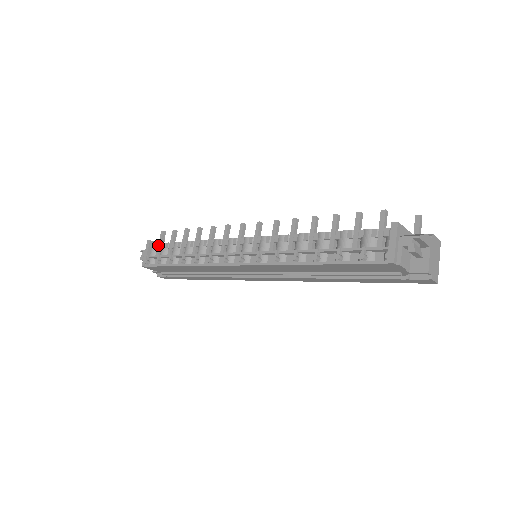
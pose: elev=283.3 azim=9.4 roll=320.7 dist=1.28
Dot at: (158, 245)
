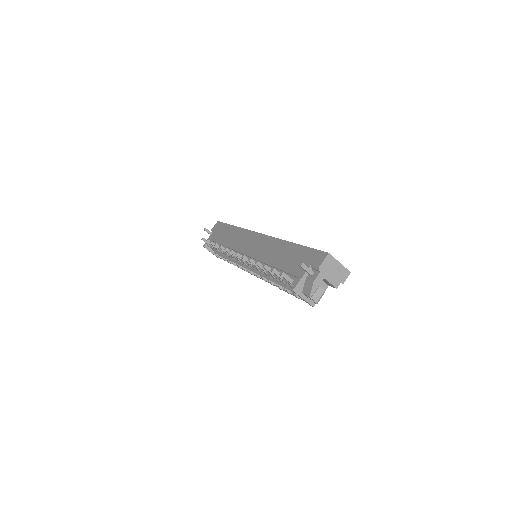
Dot at: occluded
